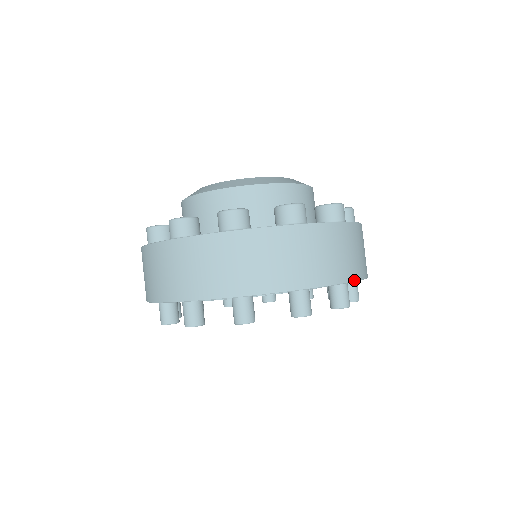
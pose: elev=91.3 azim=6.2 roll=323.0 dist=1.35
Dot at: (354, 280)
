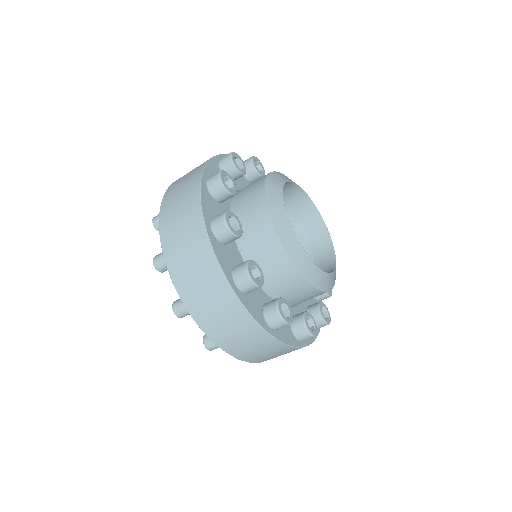
Dot at: (223, 349)
